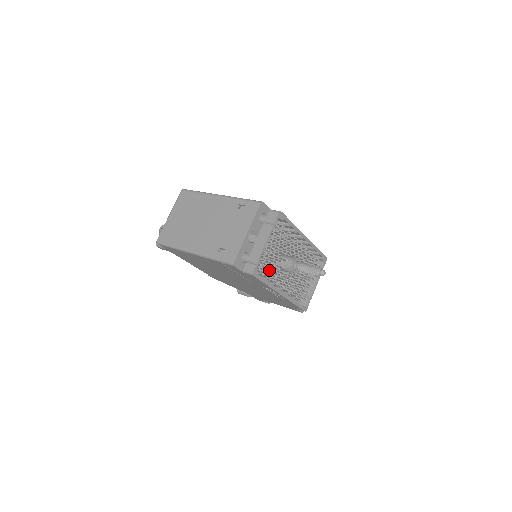
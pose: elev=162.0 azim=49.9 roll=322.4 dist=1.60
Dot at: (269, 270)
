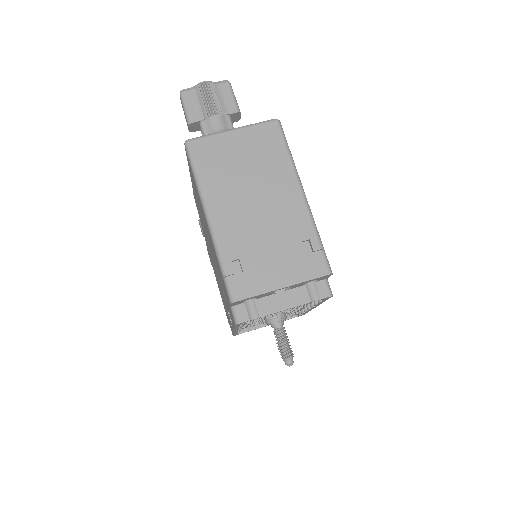
Dot at: occluded
